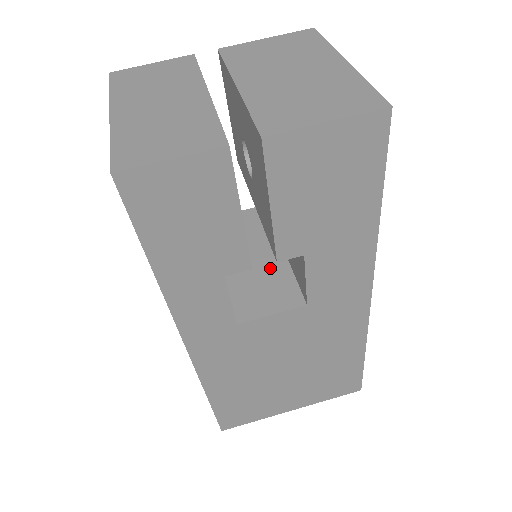
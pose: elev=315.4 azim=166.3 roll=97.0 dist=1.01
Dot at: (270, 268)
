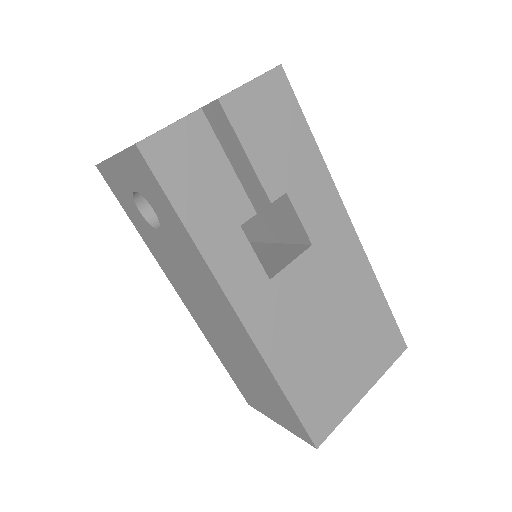
Dot at: (271, 253)
